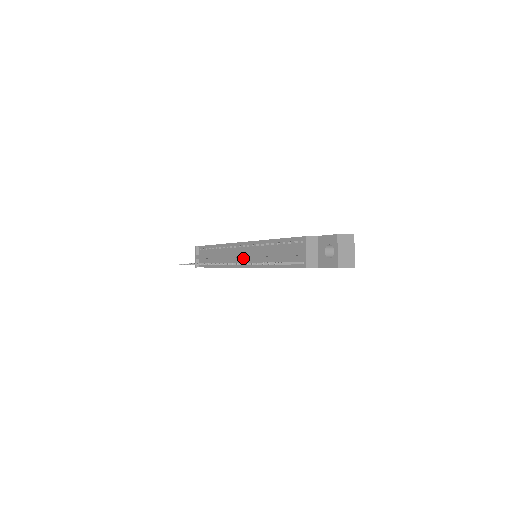
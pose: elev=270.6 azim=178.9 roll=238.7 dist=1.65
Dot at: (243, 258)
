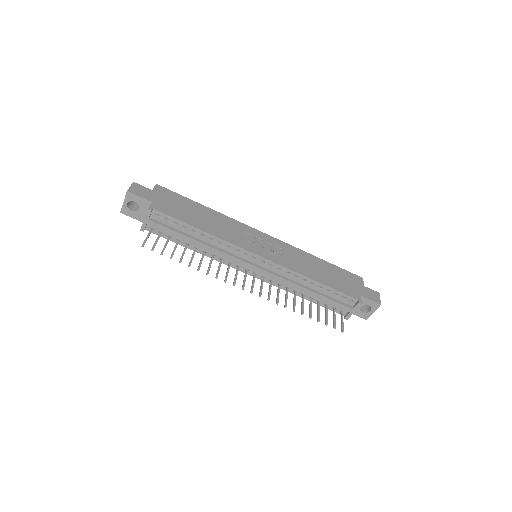
Dot at: (256, 270)
